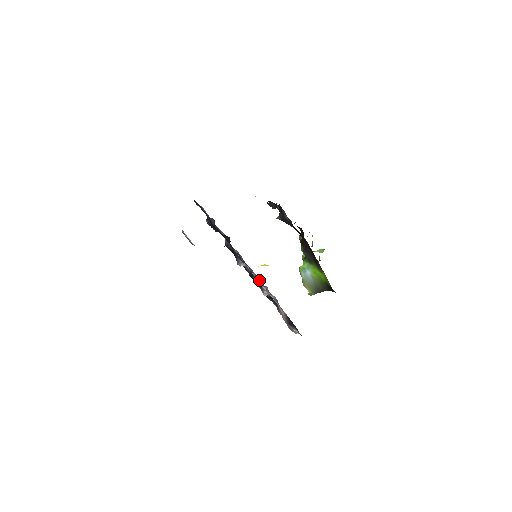
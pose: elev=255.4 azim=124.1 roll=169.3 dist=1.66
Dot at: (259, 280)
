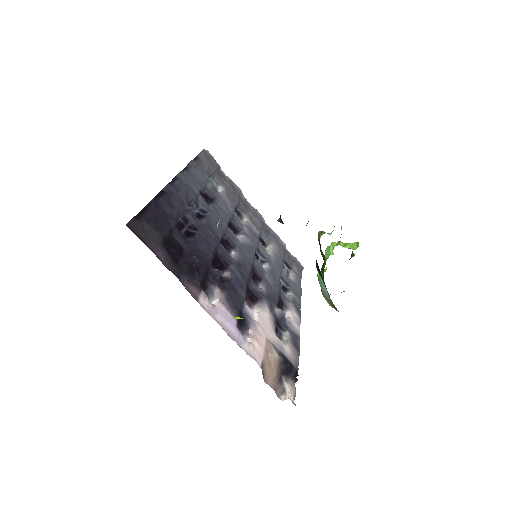
Dot at: (277, 258)
